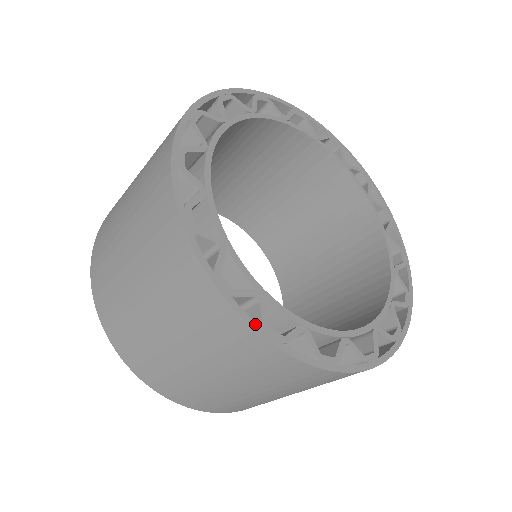
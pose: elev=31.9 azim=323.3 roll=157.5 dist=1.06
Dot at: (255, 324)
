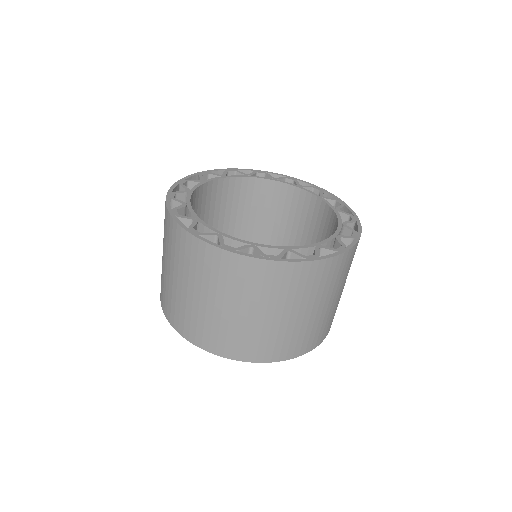
Dot at: (300, 260)
